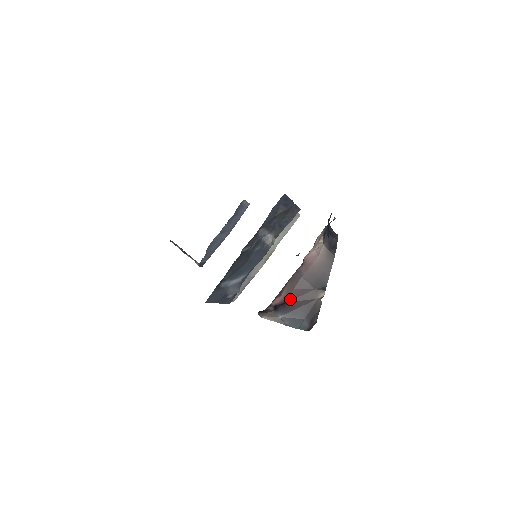
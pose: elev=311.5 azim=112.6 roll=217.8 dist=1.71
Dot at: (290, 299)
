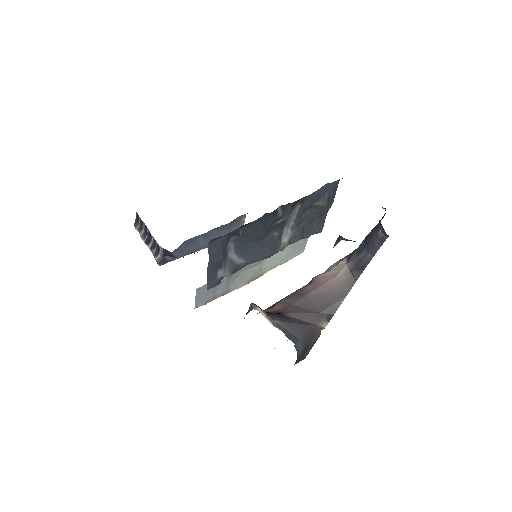
Dot at: (287, 312)
